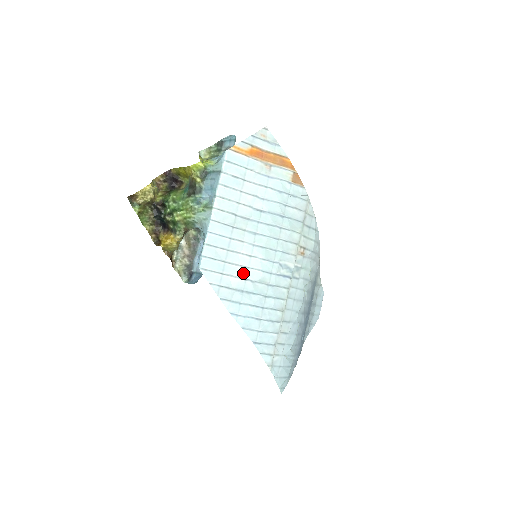
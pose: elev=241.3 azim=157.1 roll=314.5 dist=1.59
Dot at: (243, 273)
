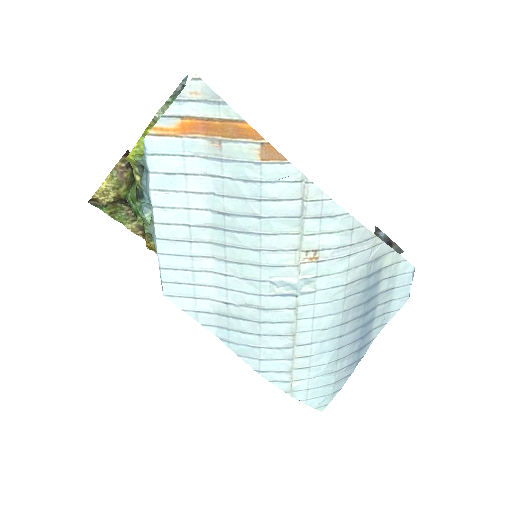
Dot at: (222, 295)
